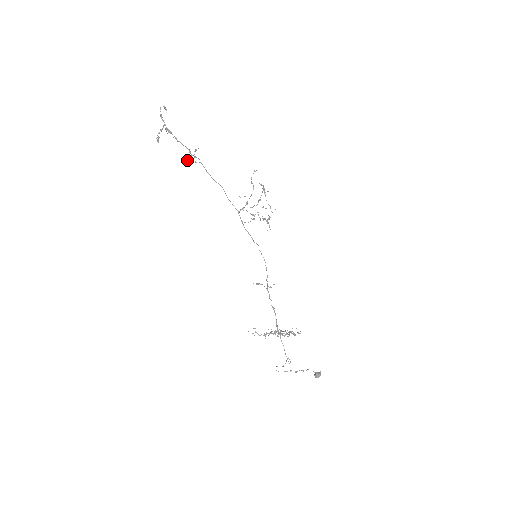
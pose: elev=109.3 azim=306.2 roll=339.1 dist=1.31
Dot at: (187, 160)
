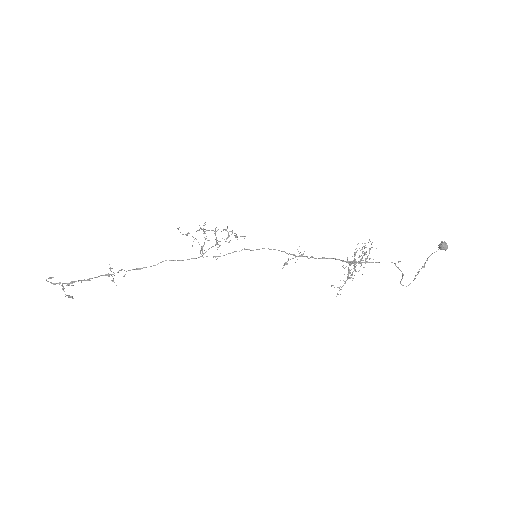
Dot at: (112, 281)
